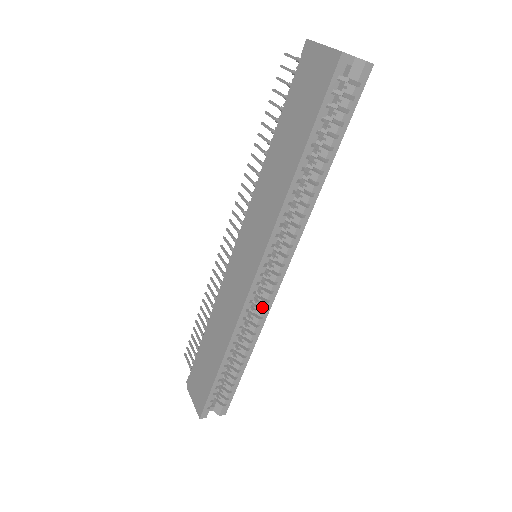
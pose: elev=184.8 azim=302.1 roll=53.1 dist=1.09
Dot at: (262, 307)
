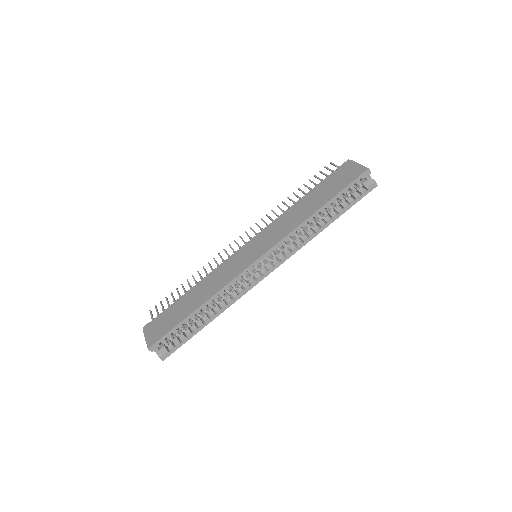
Dot at: (244, 287)
